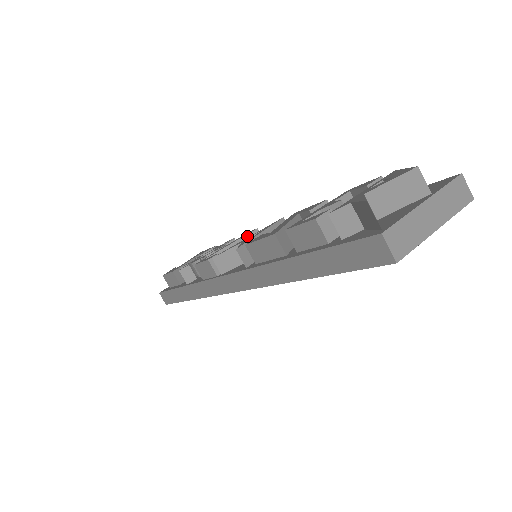
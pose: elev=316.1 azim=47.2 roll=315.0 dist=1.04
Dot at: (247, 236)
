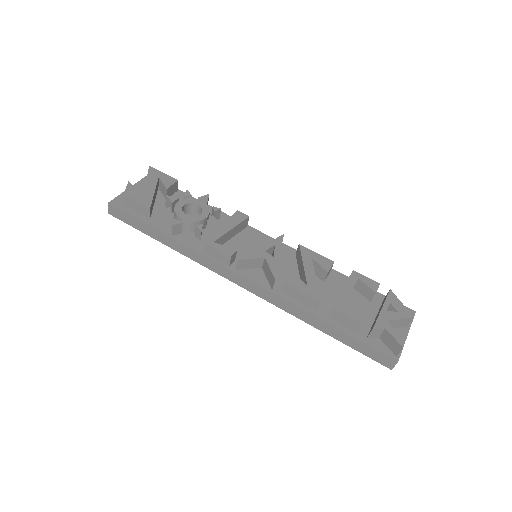
Dot at: (242, 222)
